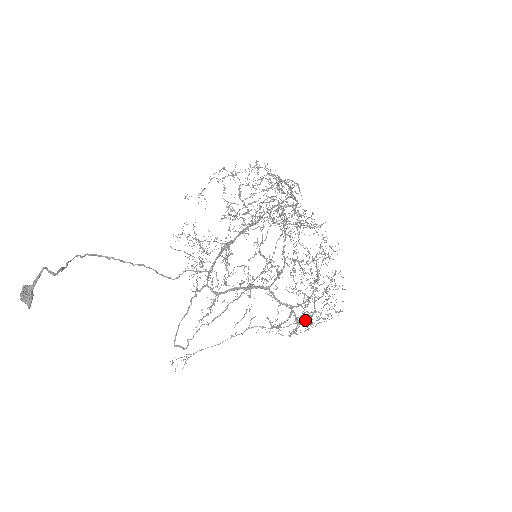
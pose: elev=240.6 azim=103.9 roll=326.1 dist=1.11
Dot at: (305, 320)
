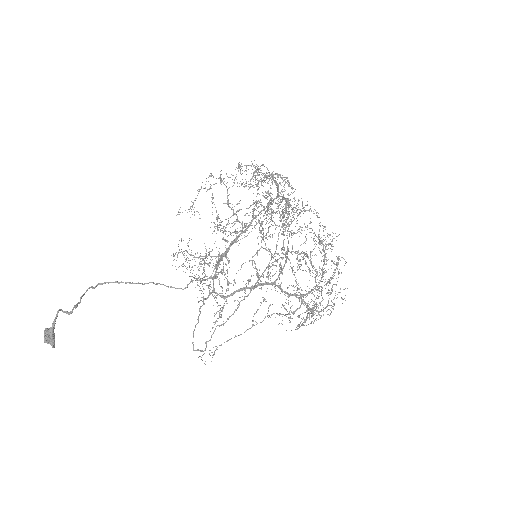
Dot at: occluded
